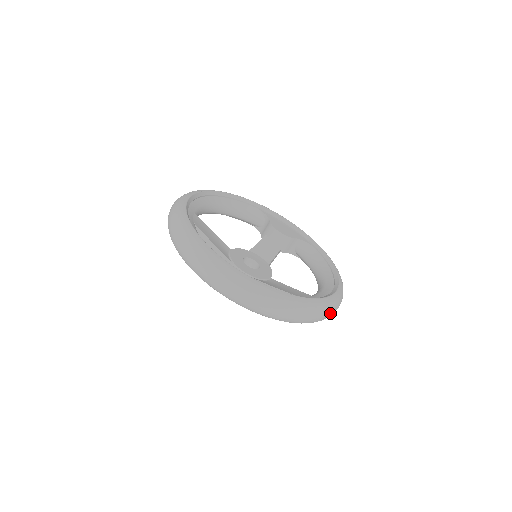
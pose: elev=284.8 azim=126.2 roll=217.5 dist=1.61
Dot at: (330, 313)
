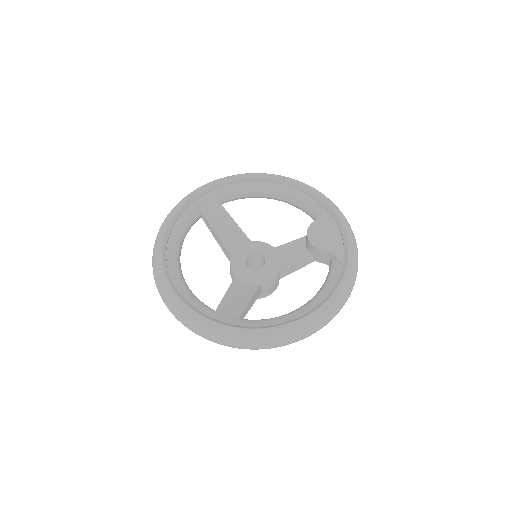
Dot at: (242, 346)
